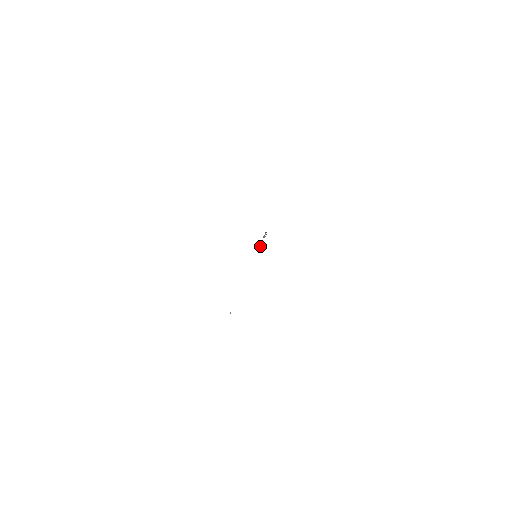
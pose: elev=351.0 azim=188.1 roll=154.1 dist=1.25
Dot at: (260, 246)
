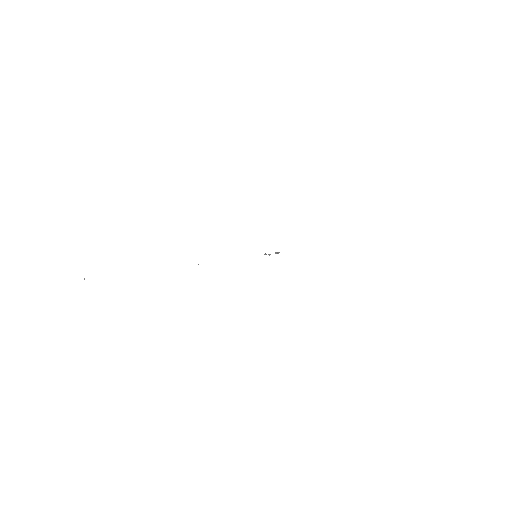
Dot at: (266, 254)
